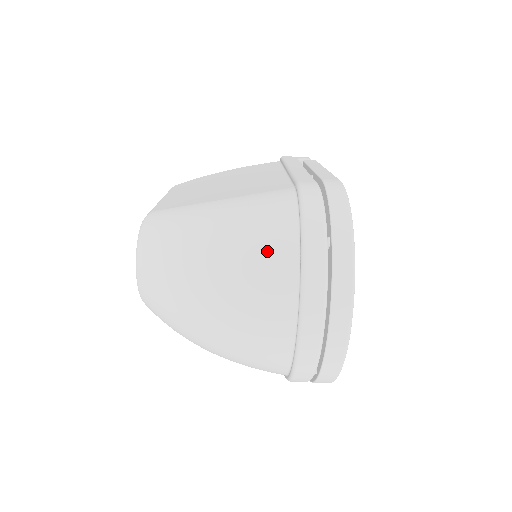
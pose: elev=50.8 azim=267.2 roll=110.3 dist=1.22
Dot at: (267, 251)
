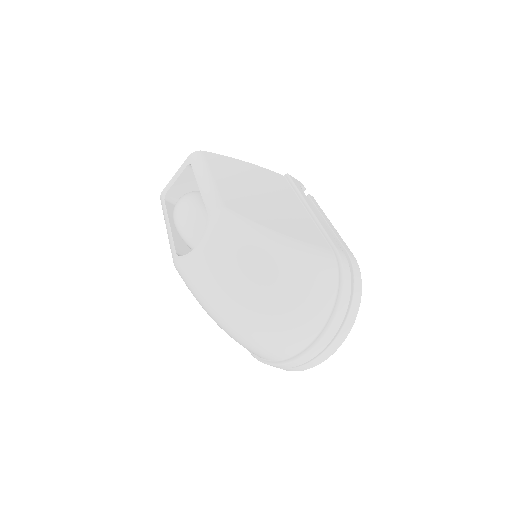
Dot at: (317, 299)
